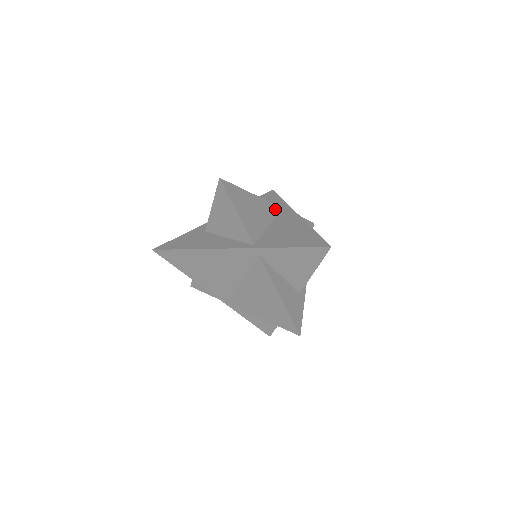
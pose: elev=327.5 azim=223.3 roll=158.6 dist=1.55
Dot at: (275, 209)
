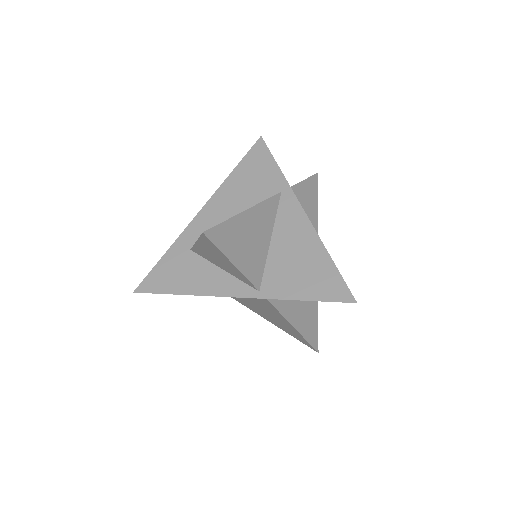
Dot at: (274, 204)
